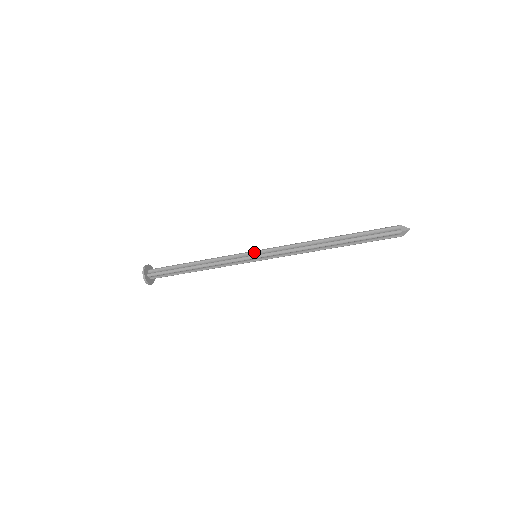
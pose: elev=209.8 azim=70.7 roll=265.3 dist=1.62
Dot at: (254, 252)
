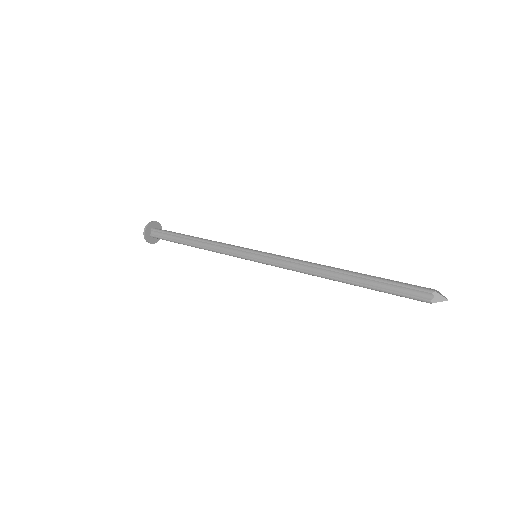
Dot at: (253, 253)
